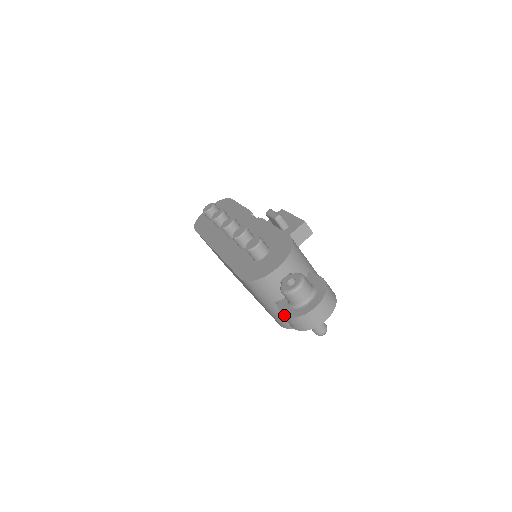
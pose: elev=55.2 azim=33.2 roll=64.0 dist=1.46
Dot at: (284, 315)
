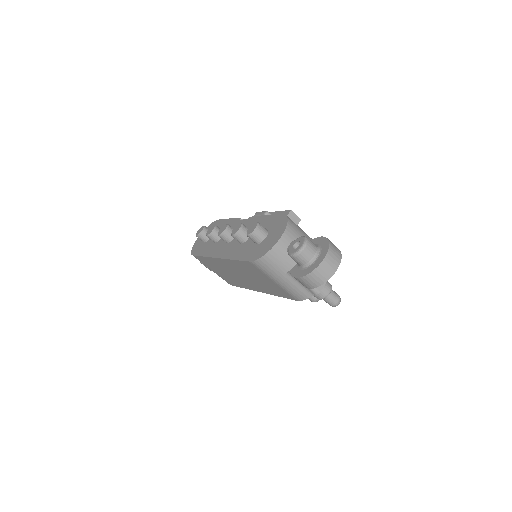
Dot at: (299, 277)
